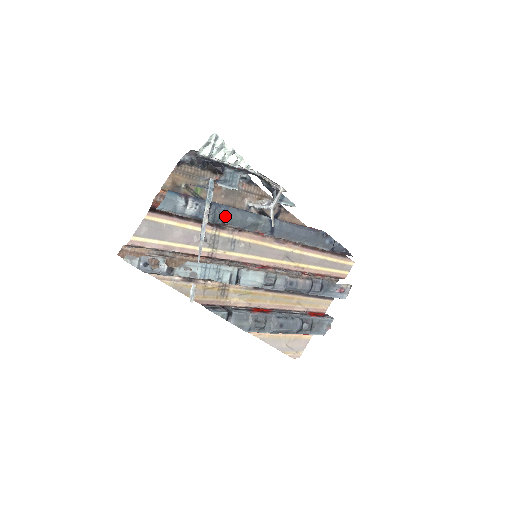
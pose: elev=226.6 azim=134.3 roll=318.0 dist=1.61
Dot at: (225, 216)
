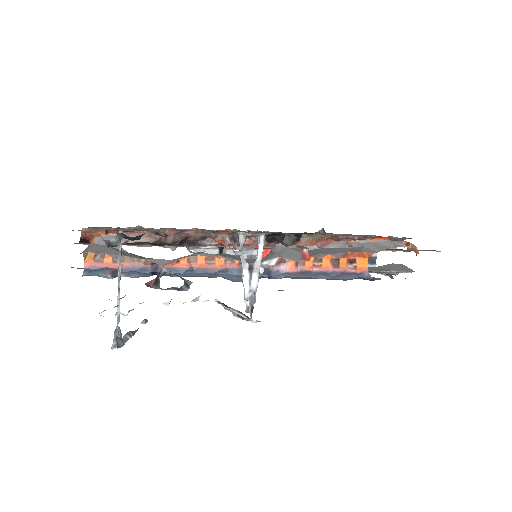
Dot at: (184, 276)
